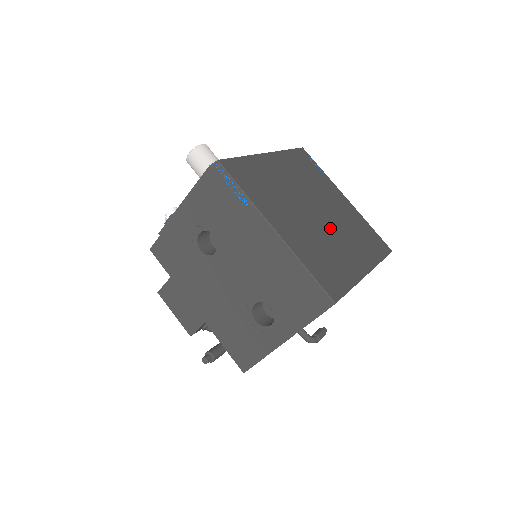
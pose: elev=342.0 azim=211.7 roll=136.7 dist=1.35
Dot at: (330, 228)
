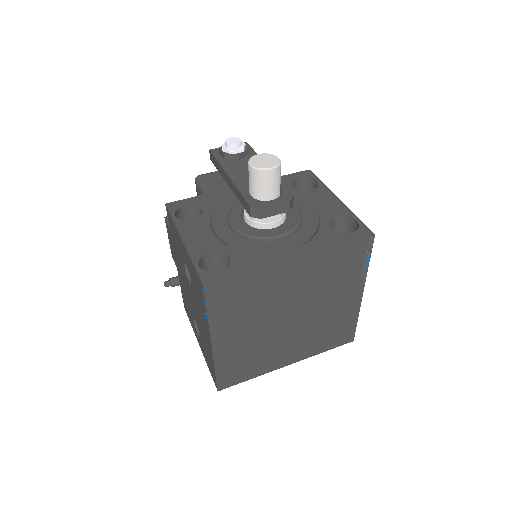
Dot at: (290, 332)
